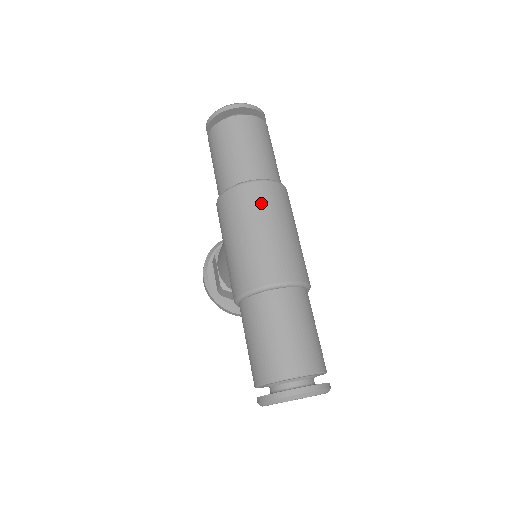
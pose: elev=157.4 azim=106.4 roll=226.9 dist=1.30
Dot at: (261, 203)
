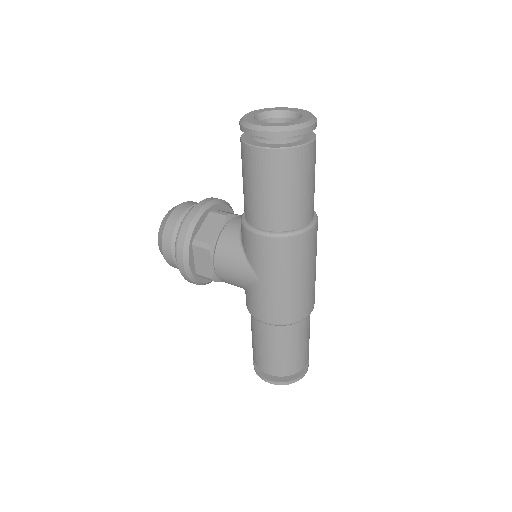
Dot at: (312, 250)
